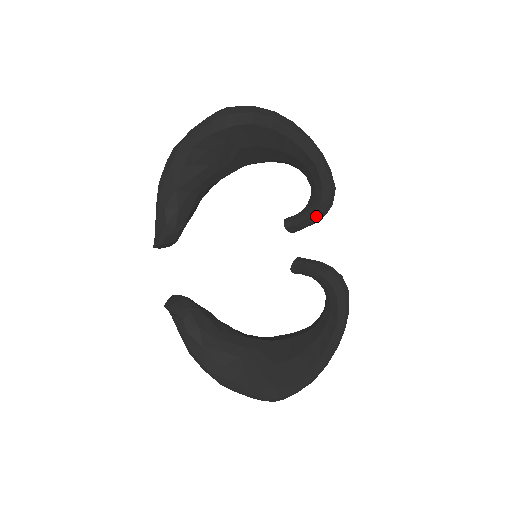
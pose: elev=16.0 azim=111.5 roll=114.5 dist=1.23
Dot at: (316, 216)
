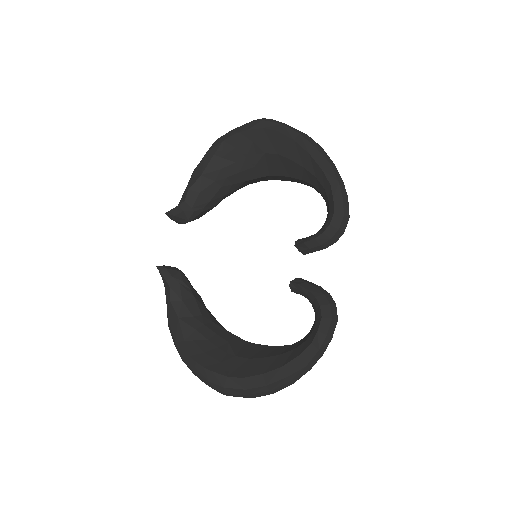
Dot at: (325, 239)
